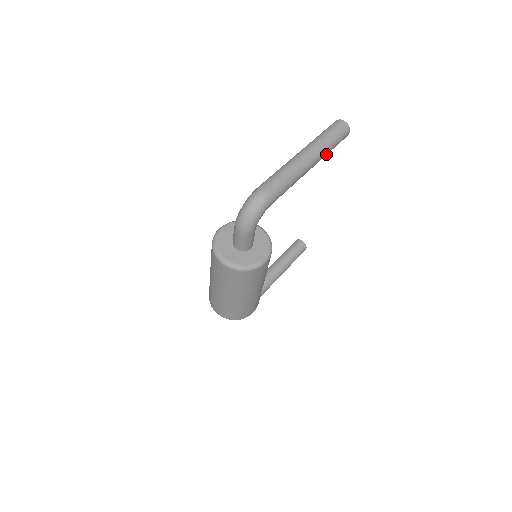
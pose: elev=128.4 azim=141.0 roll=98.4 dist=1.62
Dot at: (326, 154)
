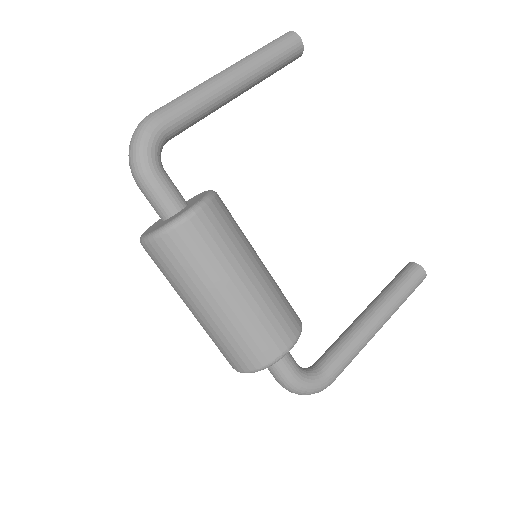
Dot at: (262, 66)
